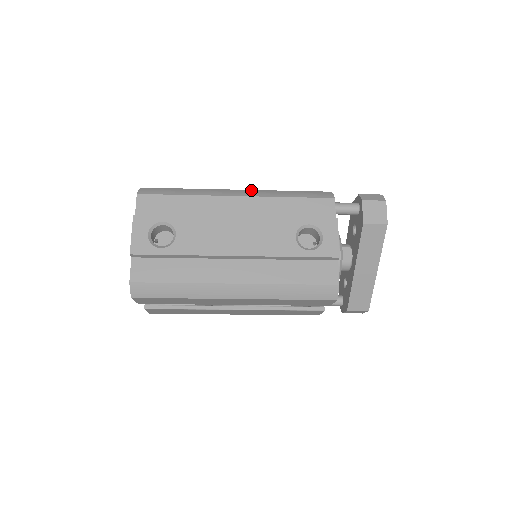
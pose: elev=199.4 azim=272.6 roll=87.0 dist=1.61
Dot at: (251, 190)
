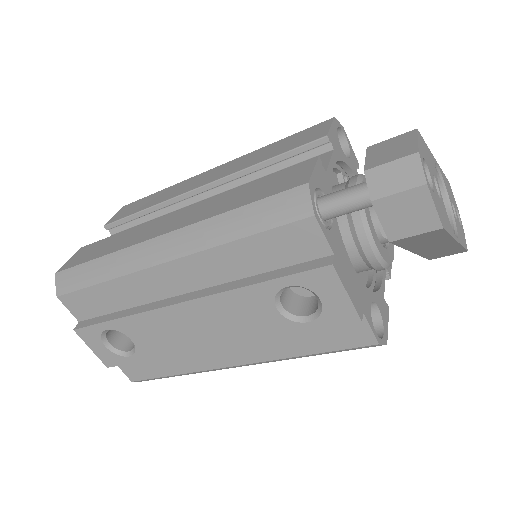
Dot at: (177, 232)
